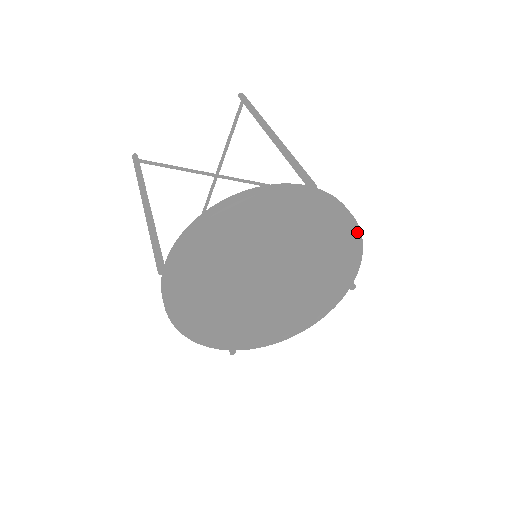
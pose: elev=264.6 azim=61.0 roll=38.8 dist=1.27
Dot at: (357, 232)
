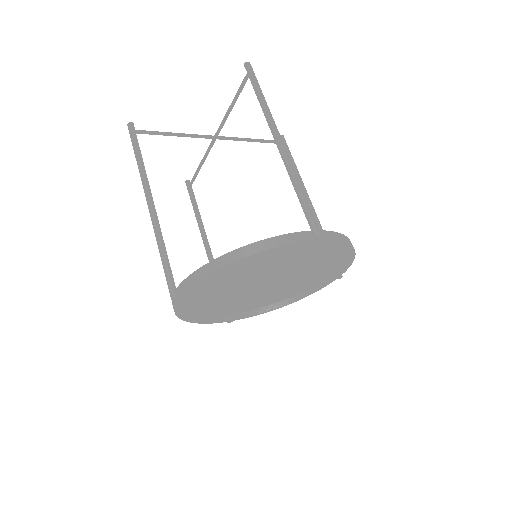
Dot at: (352, 251)
